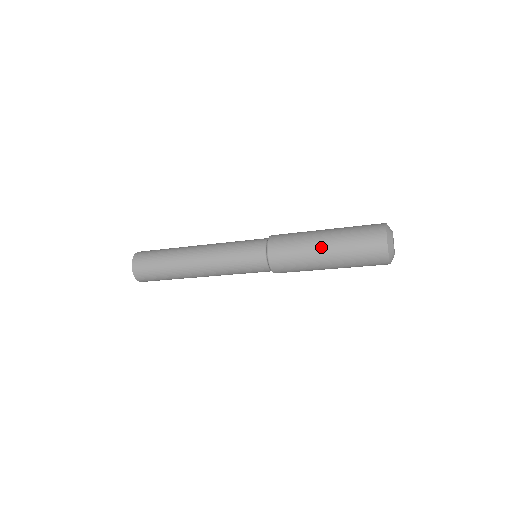
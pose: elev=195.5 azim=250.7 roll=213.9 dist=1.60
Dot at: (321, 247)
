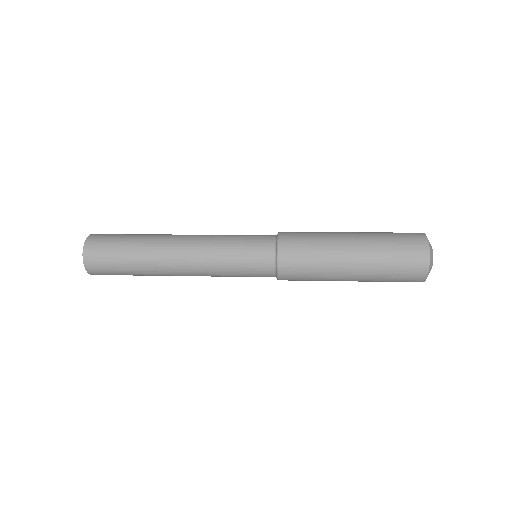
Dot at: (348, 269)
